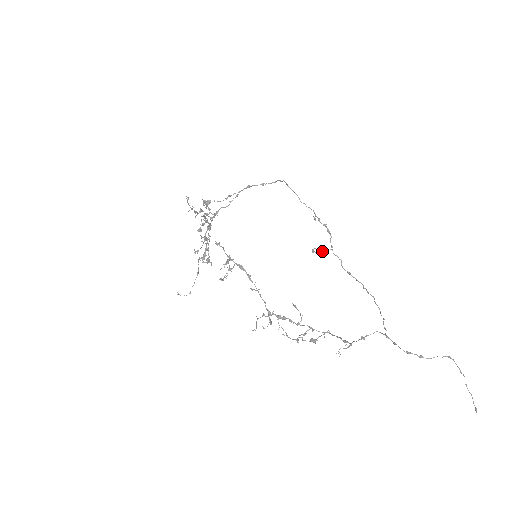
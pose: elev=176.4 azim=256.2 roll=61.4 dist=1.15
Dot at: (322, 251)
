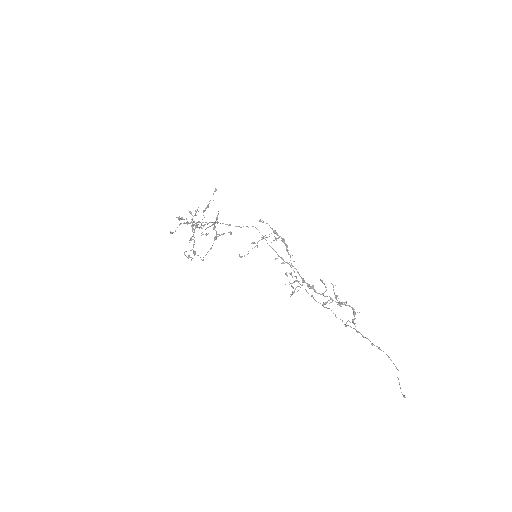
Dot at: (292, 276)
